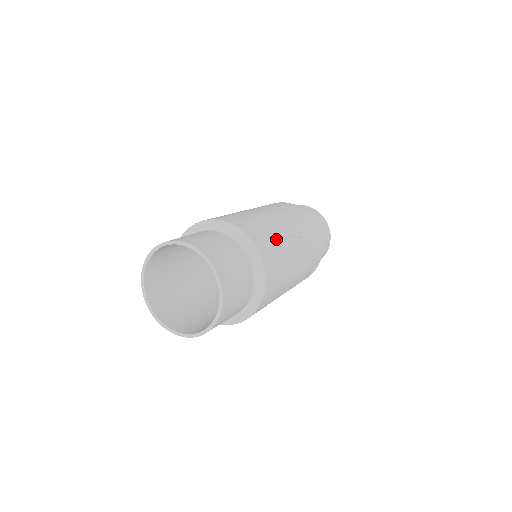
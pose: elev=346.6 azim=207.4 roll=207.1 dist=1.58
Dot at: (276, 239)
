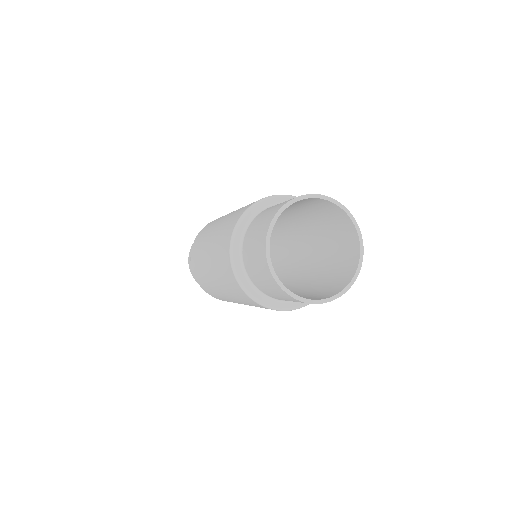
Dot at: occluded
